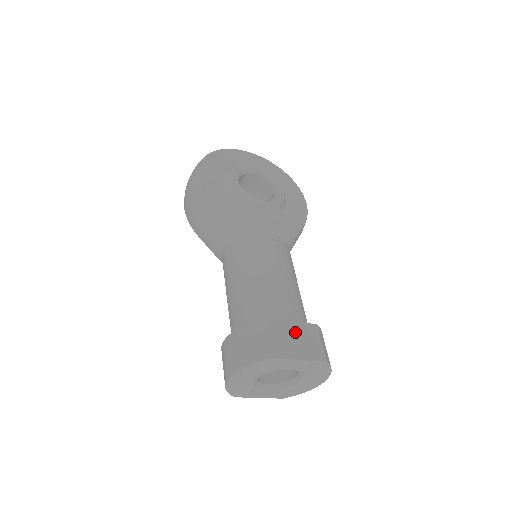
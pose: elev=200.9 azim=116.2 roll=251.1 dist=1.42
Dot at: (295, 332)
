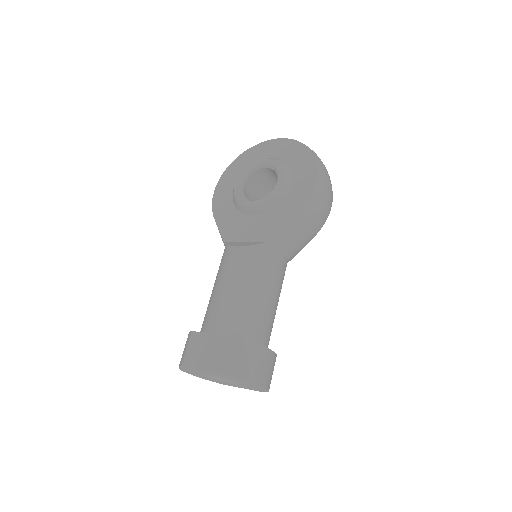
Dot at: (209, 344)
